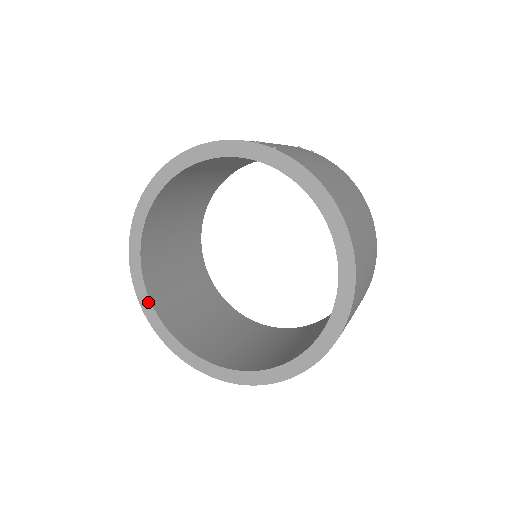
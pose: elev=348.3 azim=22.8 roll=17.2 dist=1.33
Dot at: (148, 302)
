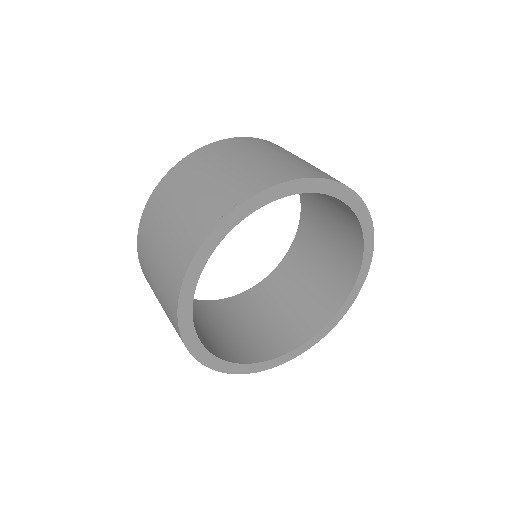
Dot at: (259, 365)
